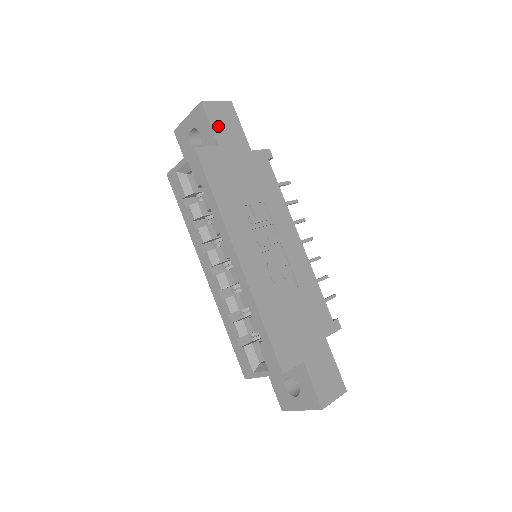
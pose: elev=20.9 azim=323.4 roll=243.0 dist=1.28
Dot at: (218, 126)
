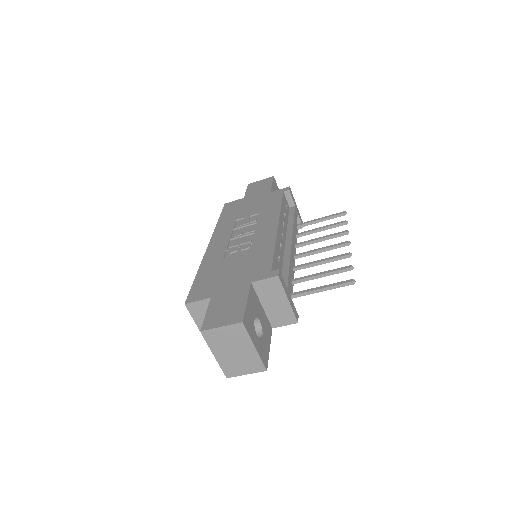
Dot at: (252, 190)
